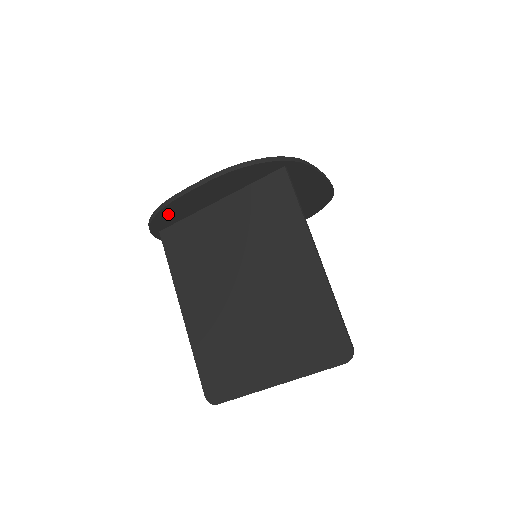
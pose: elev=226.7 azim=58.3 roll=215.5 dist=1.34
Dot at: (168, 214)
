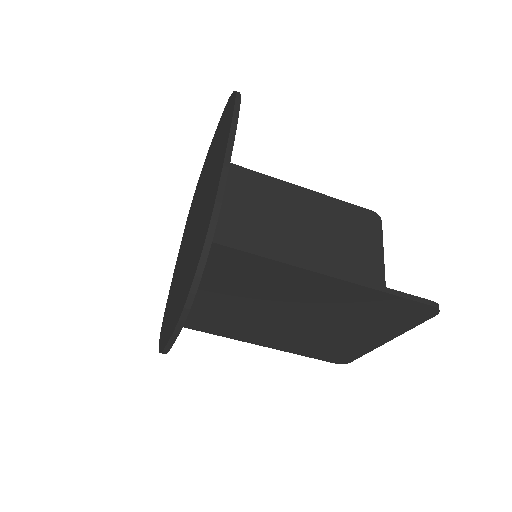
Dot at: occluded
